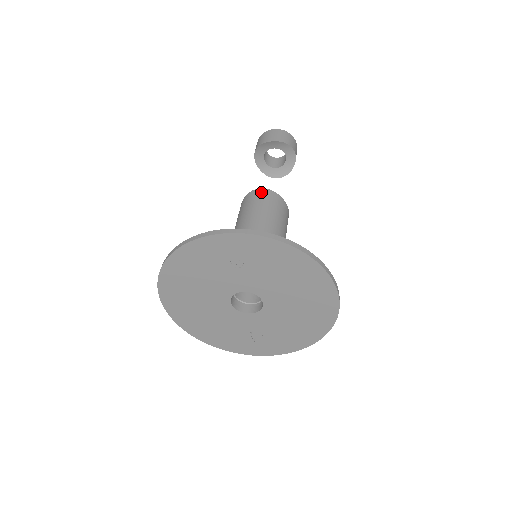
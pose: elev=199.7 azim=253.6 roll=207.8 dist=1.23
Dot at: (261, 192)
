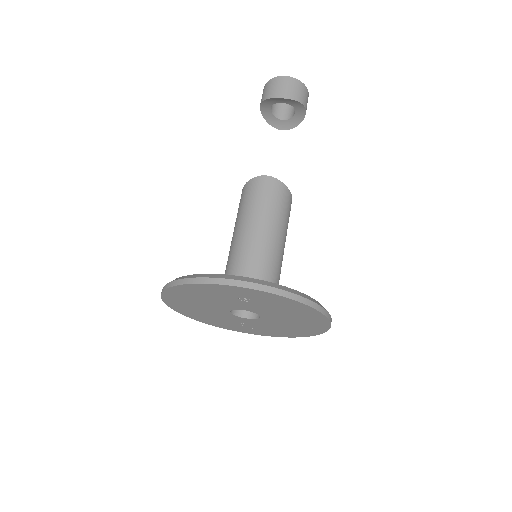
Dot at: (268, 182)
